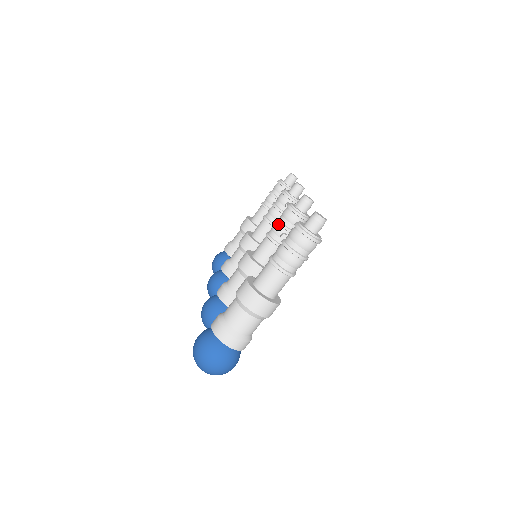
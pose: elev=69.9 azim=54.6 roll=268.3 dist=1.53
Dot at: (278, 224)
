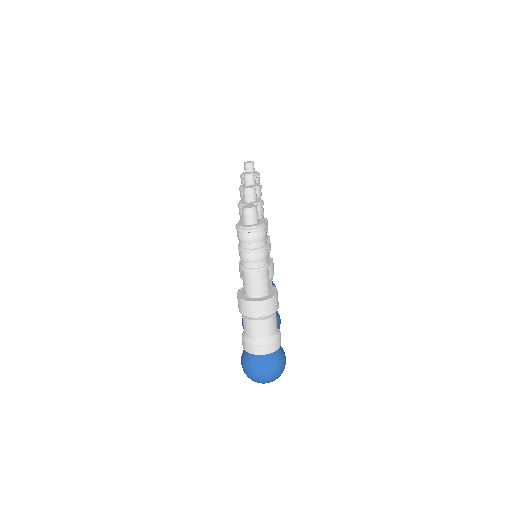
Dot at: occluded
